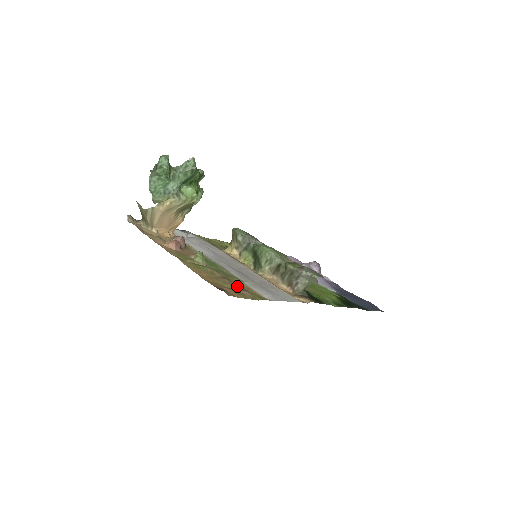
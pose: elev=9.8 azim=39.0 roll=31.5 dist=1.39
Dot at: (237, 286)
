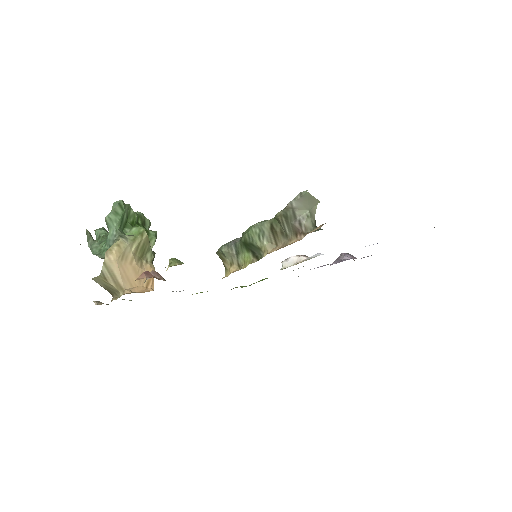
Dot at: occluded
